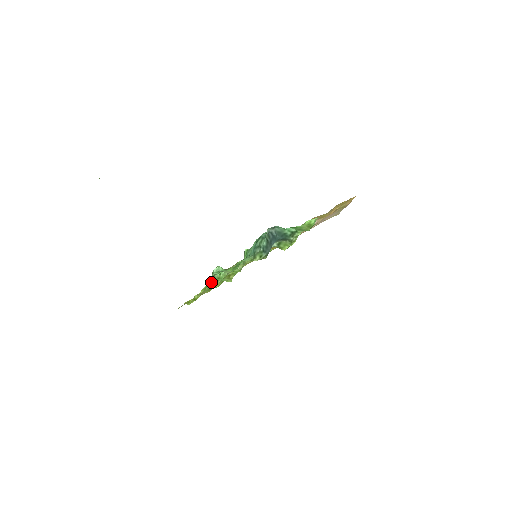
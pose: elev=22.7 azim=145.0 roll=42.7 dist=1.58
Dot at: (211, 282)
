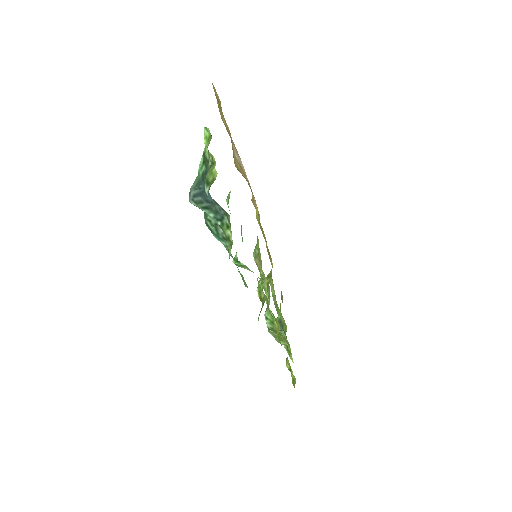
Dot at: occluded
